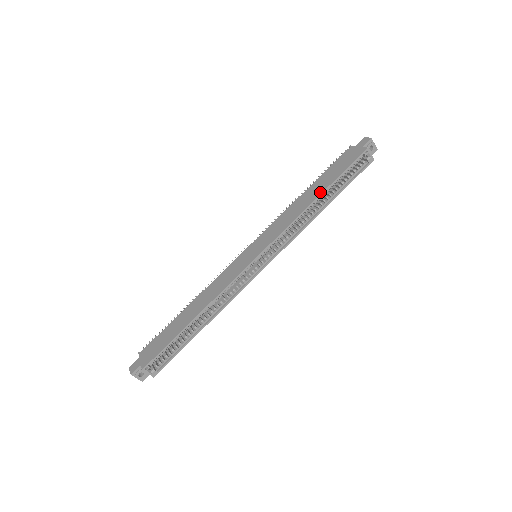
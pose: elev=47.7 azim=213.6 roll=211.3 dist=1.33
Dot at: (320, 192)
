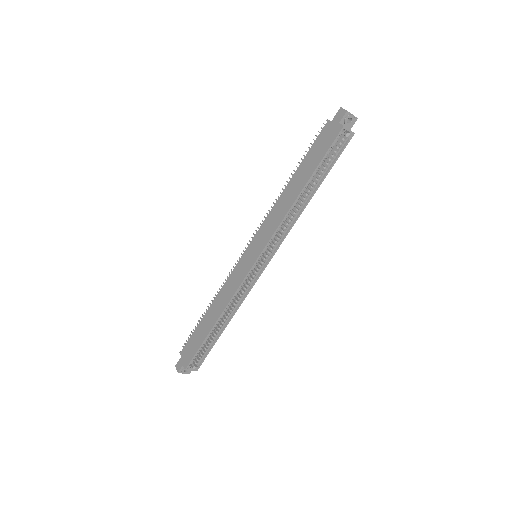
Dot at: (302, 186)
